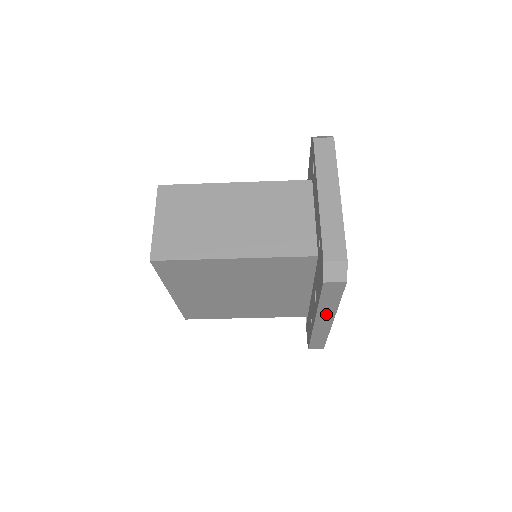
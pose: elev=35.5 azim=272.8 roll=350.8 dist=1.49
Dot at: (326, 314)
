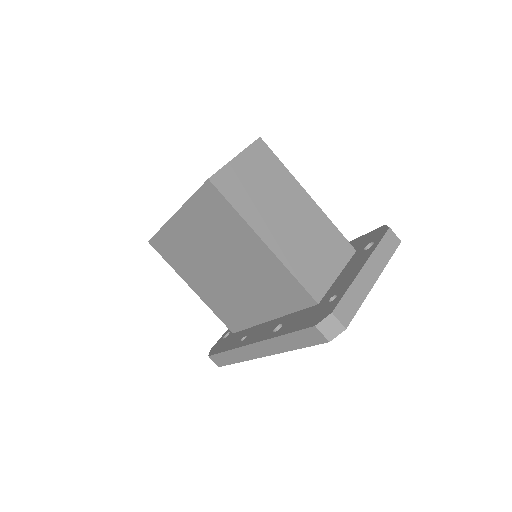
Dot at: (271, 347)
